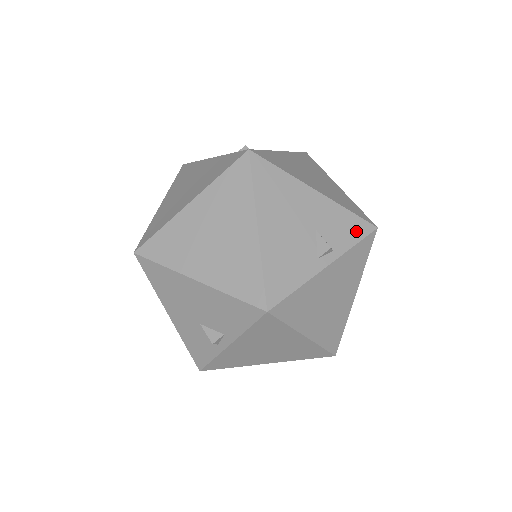
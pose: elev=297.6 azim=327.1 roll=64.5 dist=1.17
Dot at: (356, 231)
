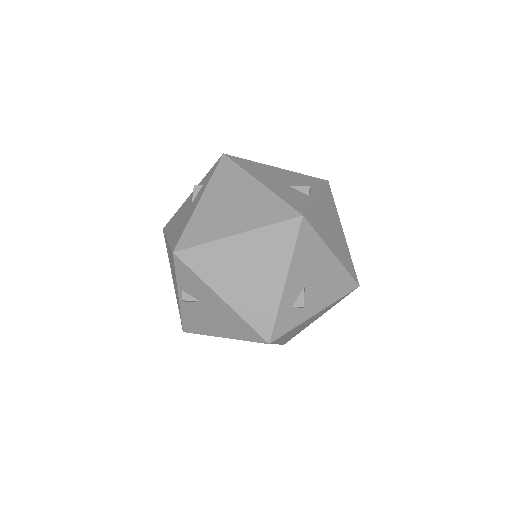
Dot at: occluded
